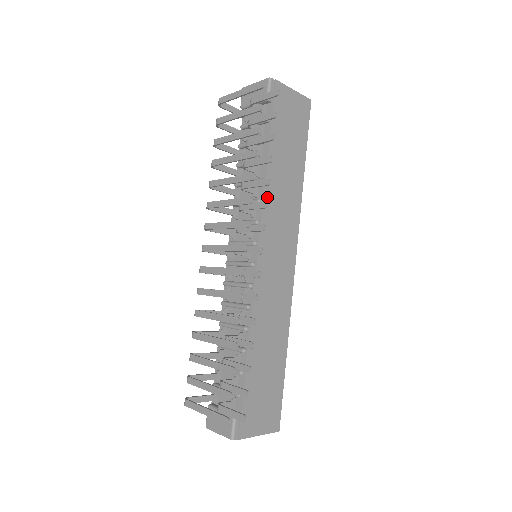
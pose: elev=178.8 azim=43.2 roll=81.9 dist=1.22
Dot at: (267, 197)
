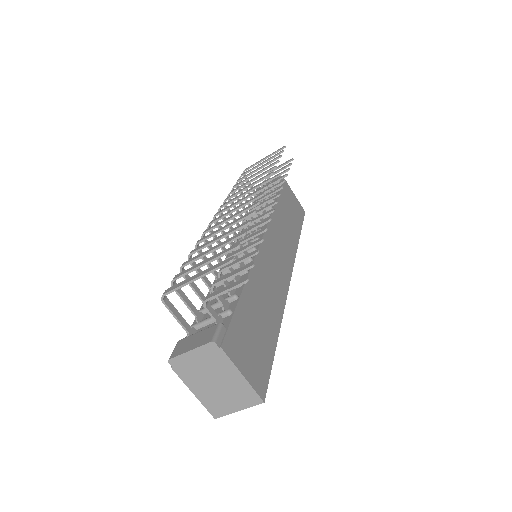
Dot at: (274, 216)
